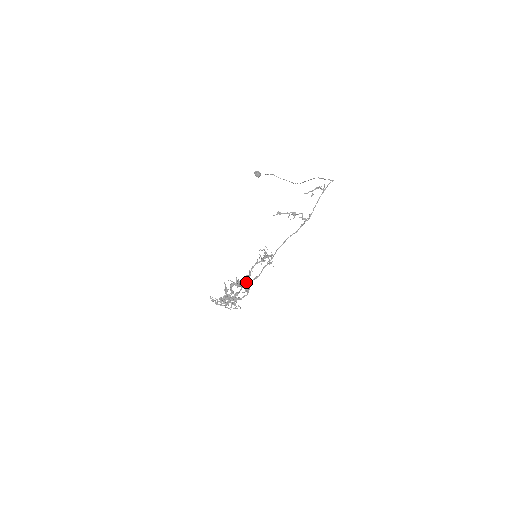
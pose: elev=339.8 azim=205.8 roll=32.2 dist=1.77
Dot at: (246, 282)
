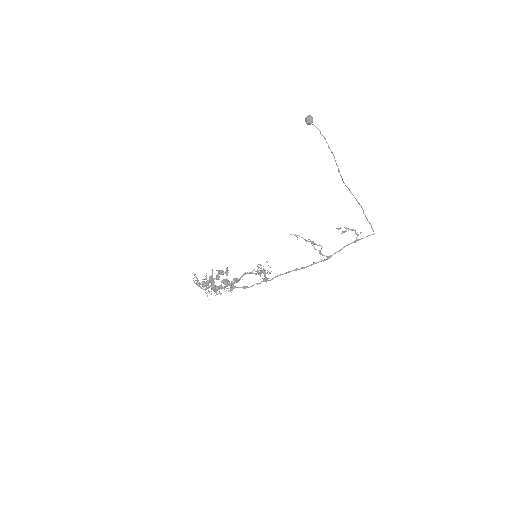
Dot at: (234, 283)
